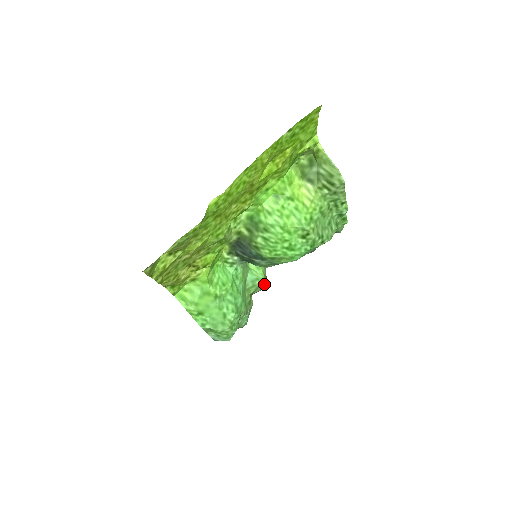
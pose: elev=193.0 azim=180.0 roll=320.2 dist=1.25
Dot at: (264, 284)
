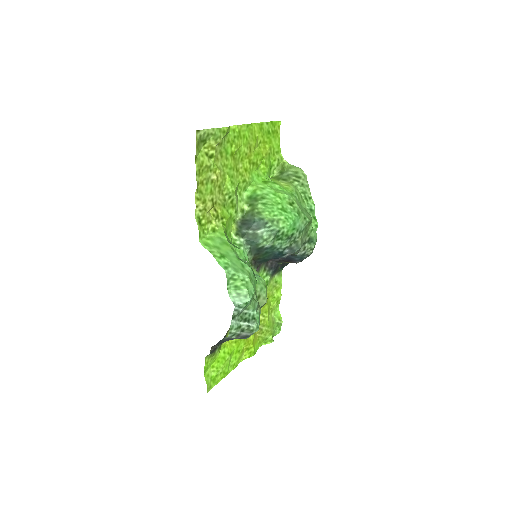
Dot at: (266, 296)
